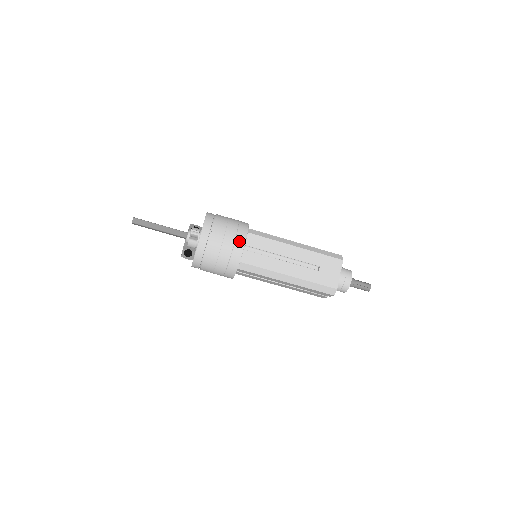
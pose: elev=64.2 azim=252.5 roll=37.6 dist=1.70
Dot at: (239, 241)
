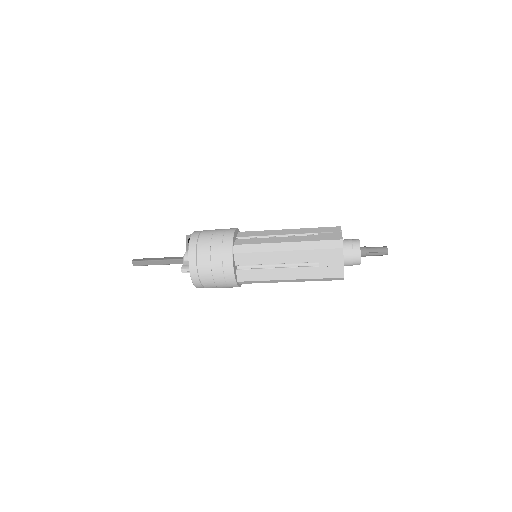
Dot at: (227, 270)
